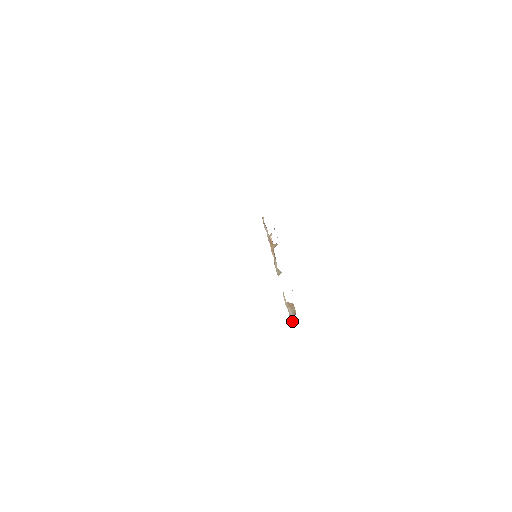
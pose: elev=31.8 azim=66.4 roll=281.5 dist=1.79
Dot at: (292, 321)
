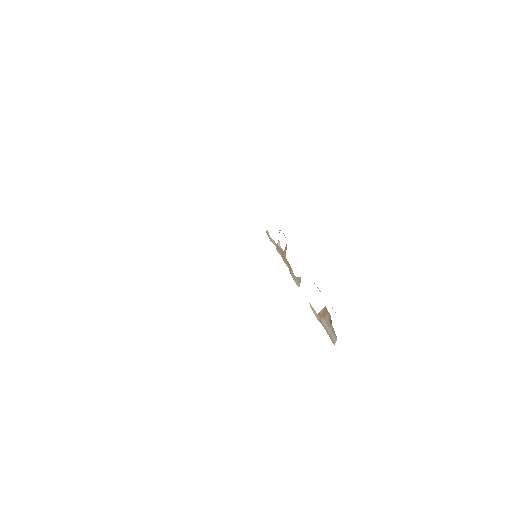
Dot at: (331, 336)
